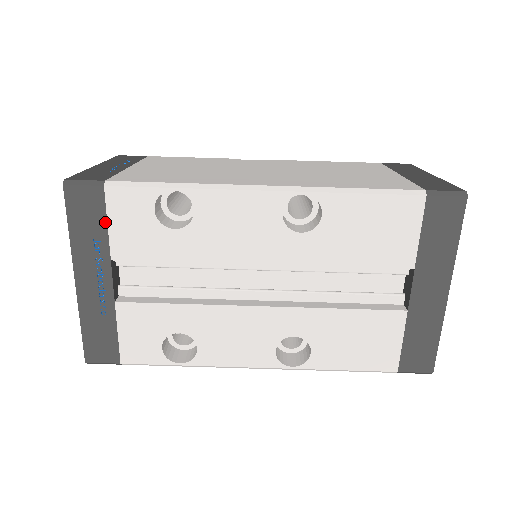
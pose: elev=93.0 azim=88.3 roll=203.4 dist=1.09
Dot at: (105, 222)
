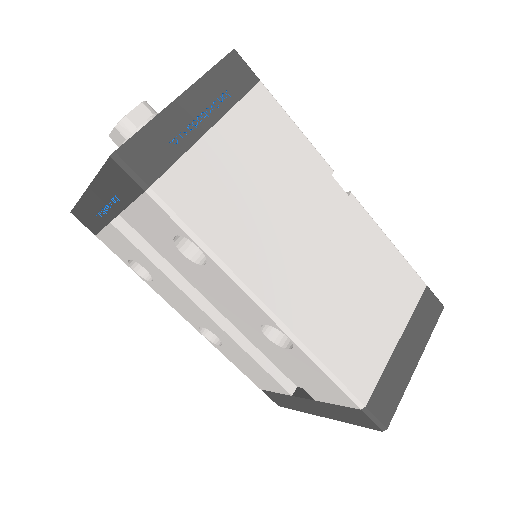
Dot at: (131, 200)
